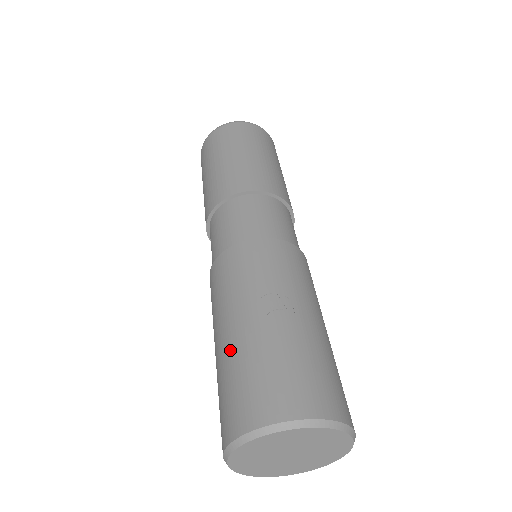
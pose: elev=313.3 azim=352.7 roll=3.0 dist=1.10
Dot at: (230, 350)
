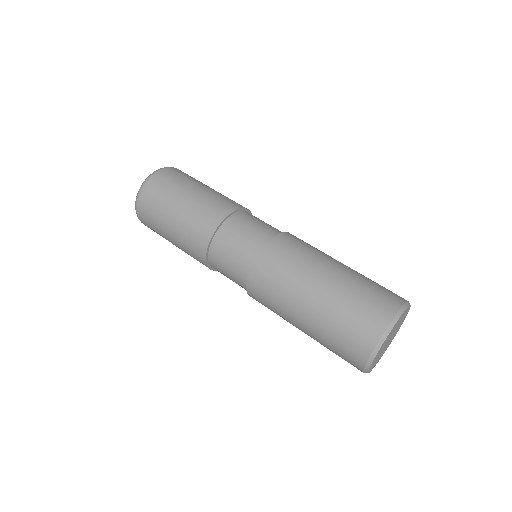
Dot at: (341, 285)
